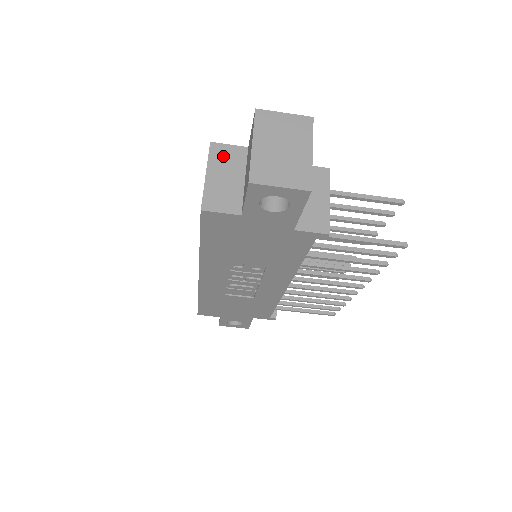
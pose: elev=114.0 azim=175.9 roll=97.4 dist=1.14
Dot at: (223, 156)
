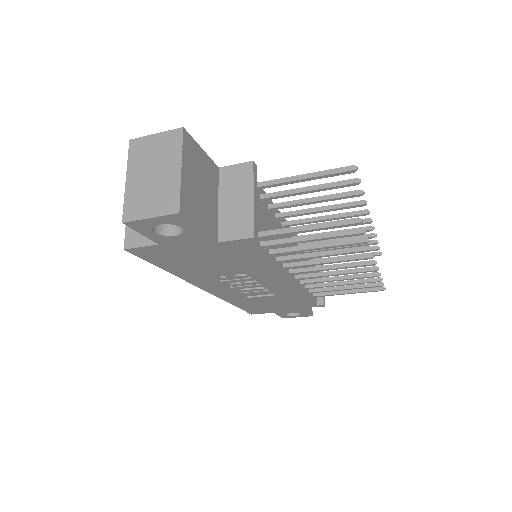
Dot at: occluded
